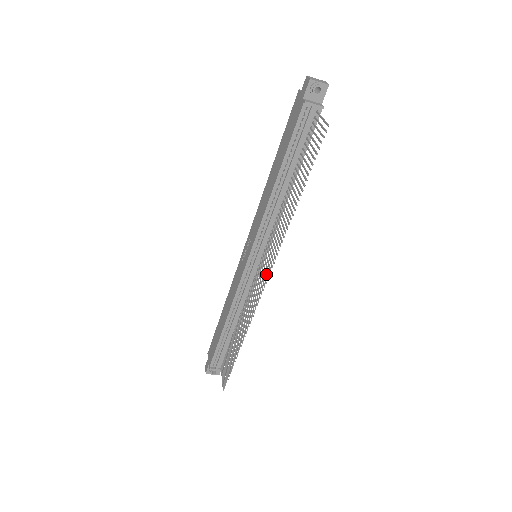
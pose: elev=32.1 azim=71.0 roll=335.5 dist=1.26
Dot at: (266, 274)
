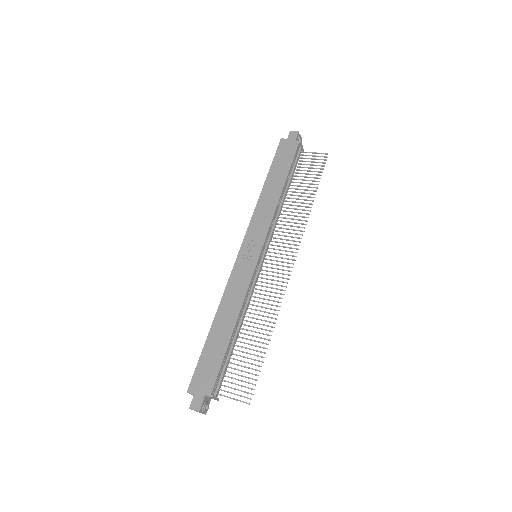
Dot at: occluded
